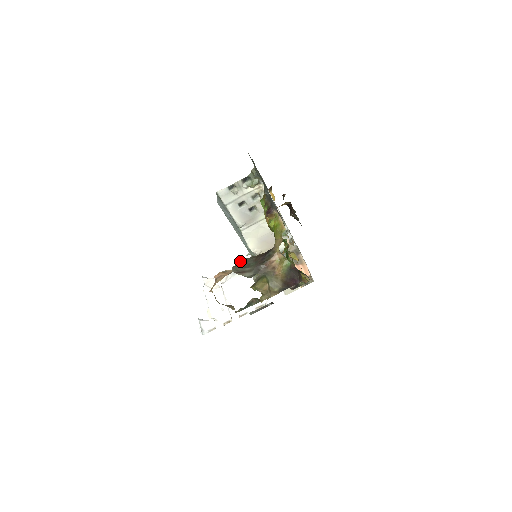
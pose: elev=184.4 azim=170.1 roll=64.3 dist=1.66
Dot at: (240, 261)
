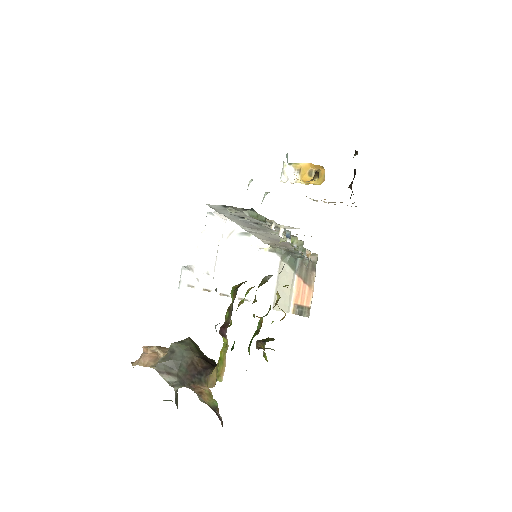
Dot at: (175, 350)
